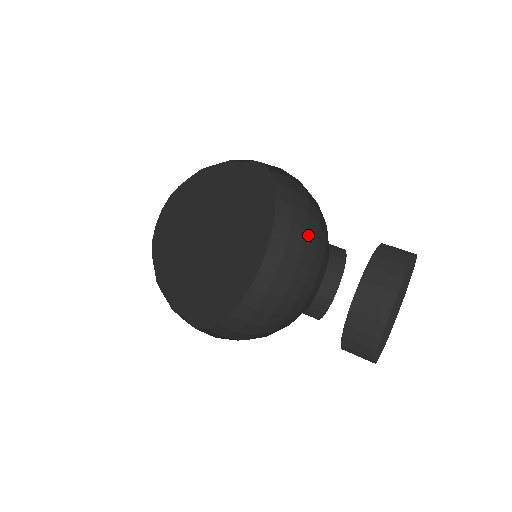
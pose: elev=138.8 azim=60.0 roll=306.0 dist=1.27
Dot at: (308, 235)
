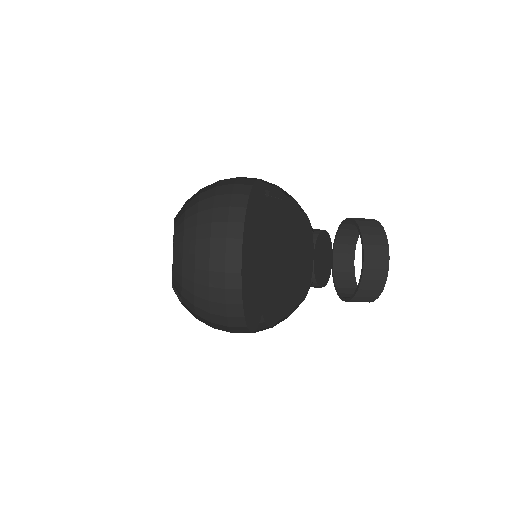
Dot at: occluded
